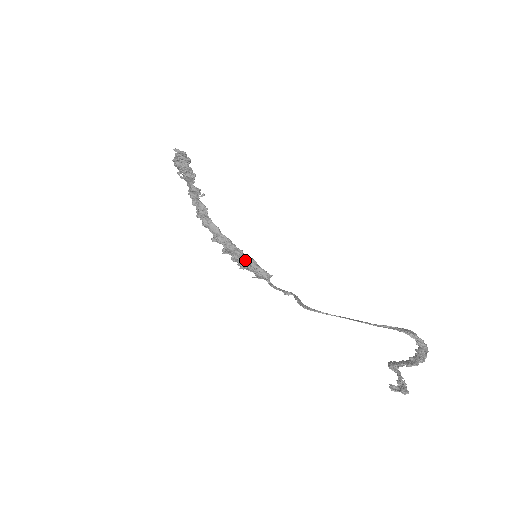
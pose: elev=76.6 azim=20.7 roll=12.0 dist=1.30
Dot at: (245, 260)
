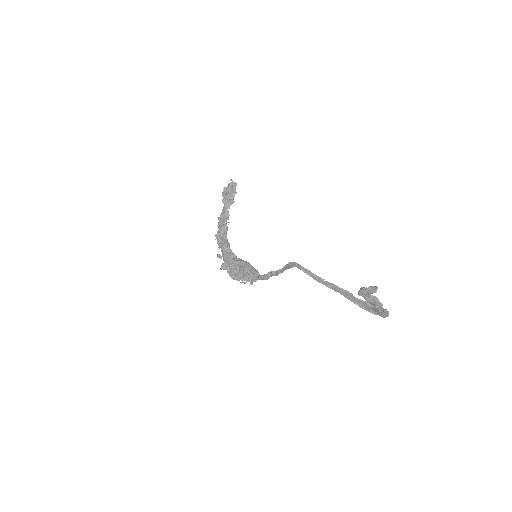
Dot at: (243, 262)
